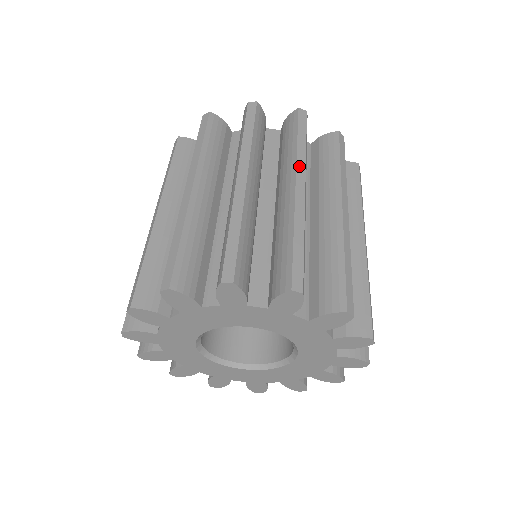
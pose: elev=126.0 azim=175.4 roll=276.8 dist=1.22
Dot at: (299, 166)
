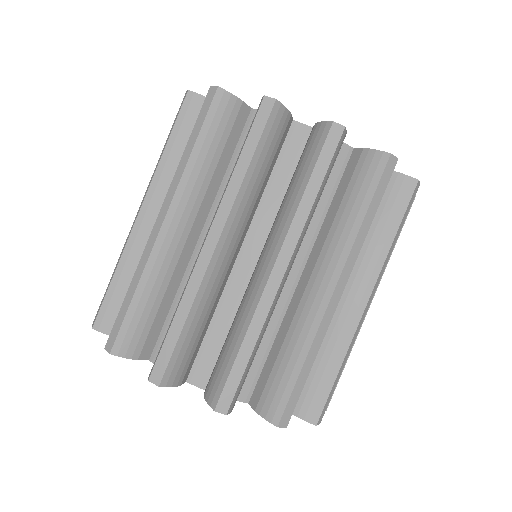
Dot at: (290, 237)
